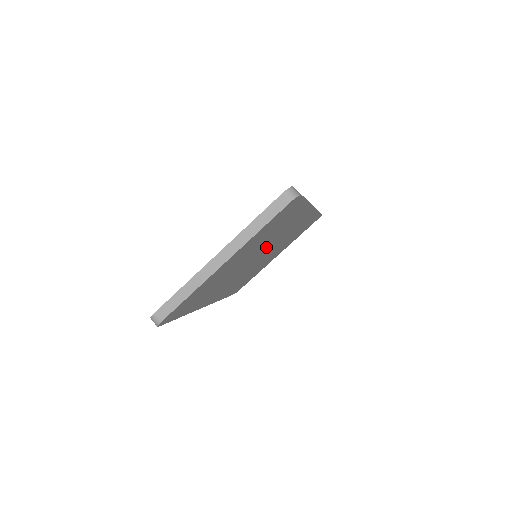
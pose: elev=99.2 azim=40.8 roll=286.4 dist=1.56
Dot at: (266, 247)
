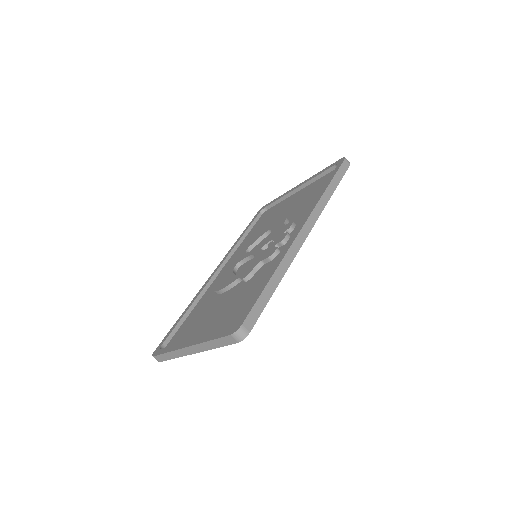
Dot at: occluded
